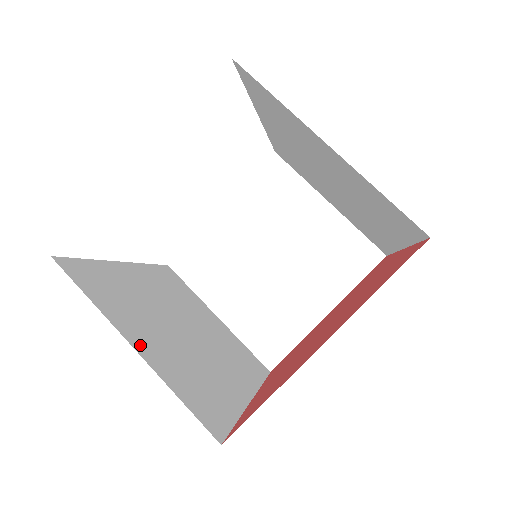
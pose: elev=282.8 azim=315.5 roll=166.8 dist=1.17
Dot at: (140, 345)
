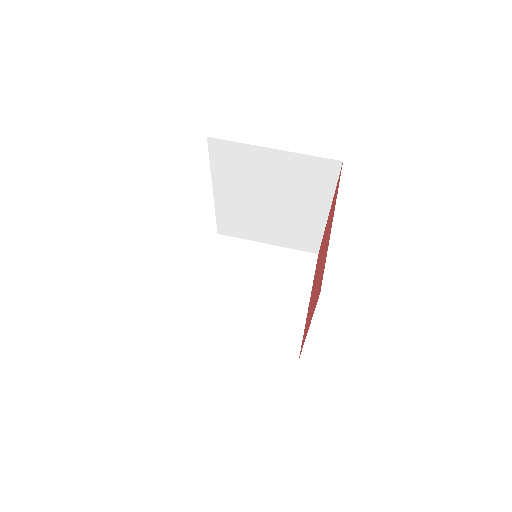
Dot at: occluded
